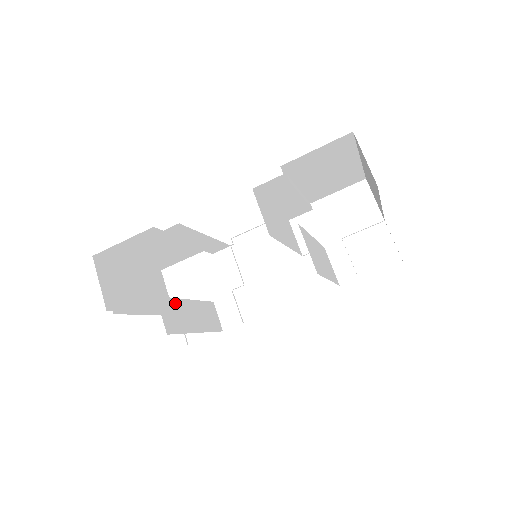
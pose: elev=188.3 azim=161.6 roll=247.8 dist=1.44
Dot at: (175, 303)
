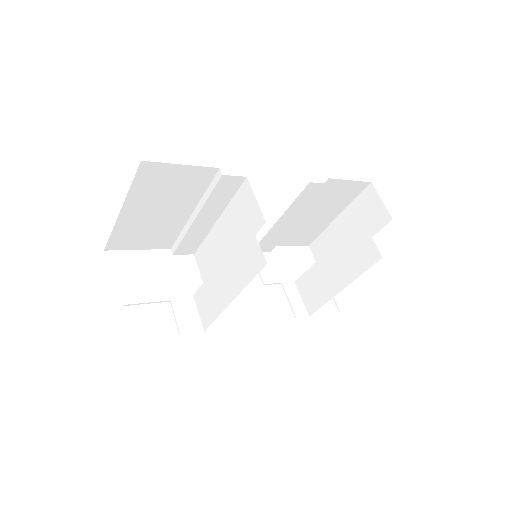
Dot at: occluded
